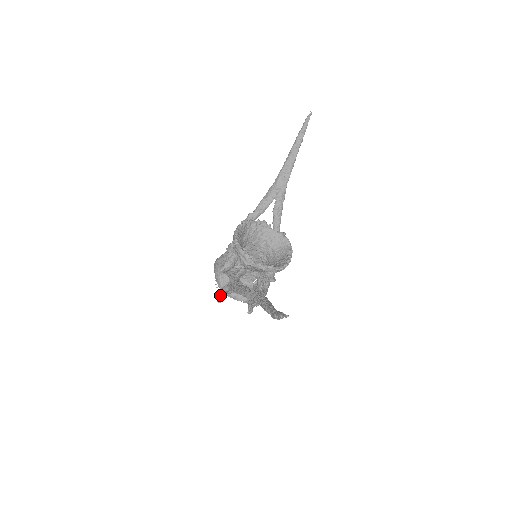
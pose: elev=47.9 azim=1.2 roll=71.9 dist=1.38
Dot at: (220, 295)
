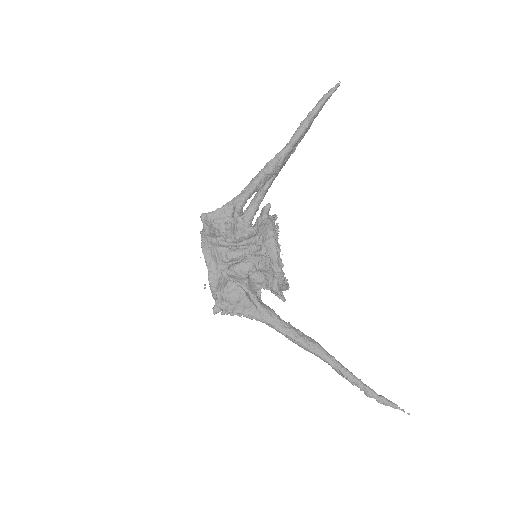
Dot at: (218, 305)
